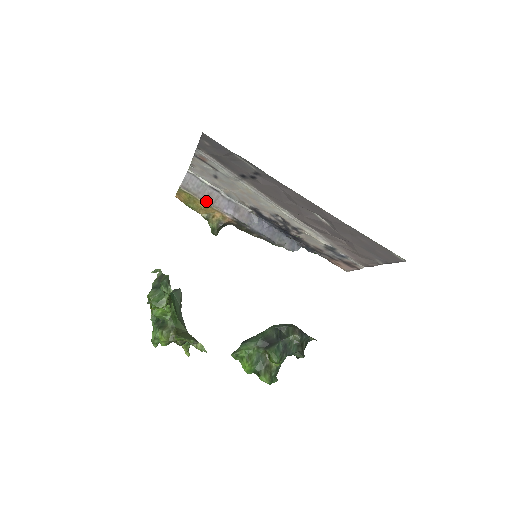
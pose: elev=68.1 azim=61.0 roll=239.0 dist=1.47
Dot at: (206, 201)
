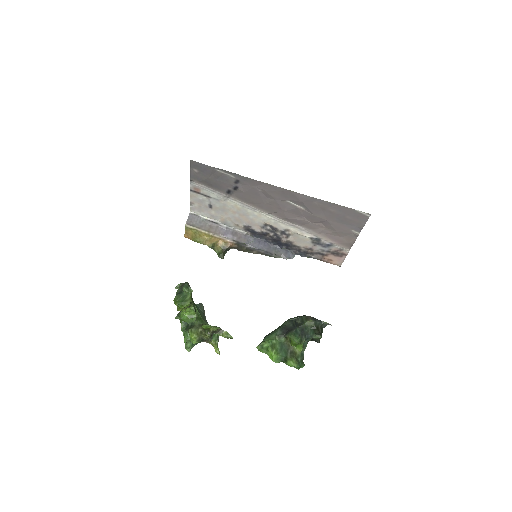
Dot at: (208, 231)
